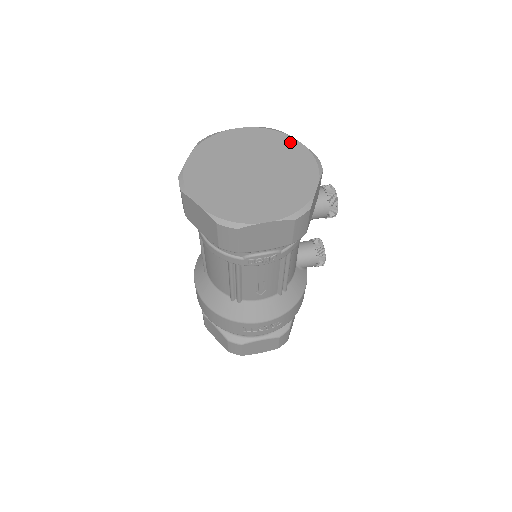
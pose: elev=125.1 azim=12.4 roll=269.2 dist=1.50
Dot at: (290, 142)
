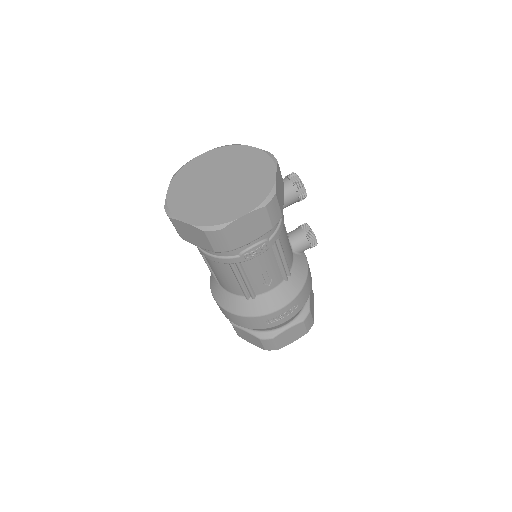
Dot at: (245, 150)
